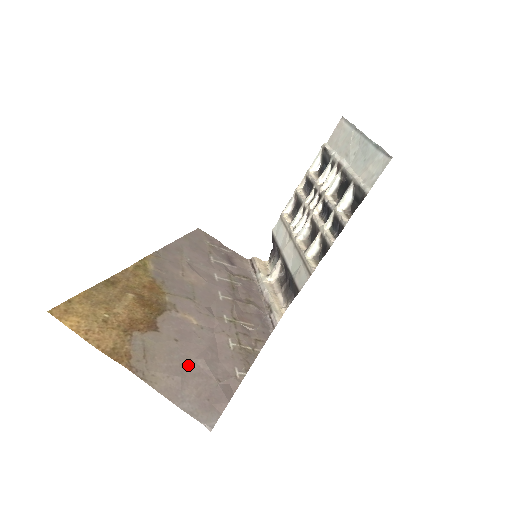
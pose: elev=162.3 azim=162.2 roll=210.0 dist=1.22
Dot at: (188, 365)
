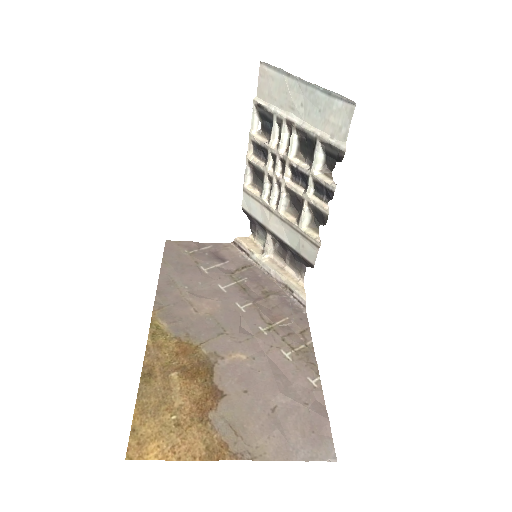
Dot at: (273, 410)
